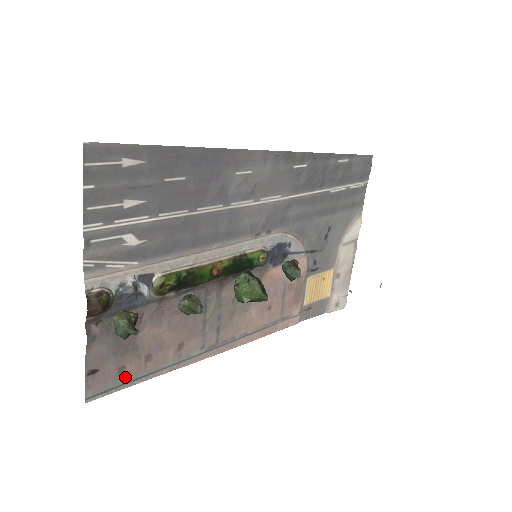
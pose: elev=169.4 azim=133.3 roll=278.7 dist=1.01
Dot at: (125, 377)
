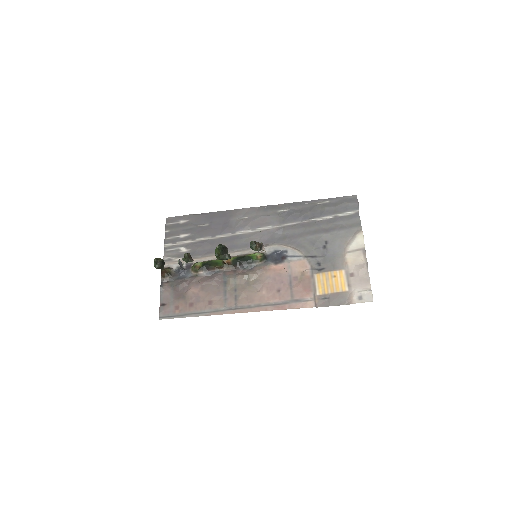
Dot at: (179, 312)
